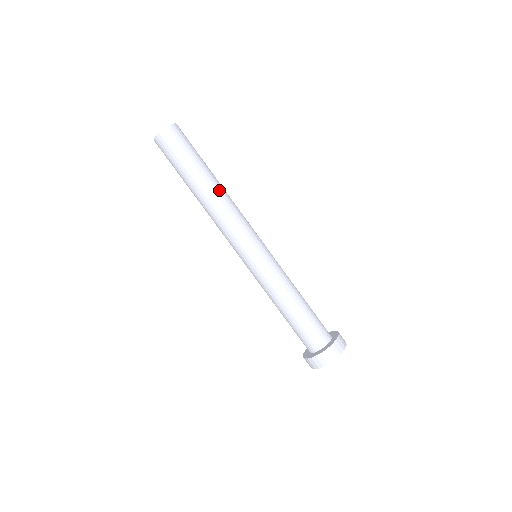
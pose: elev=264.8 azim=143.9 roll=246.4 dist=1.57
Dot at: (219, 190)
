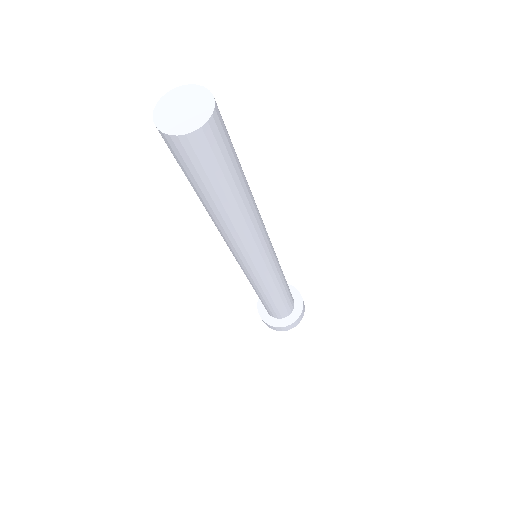
Dot at: (240, 221)
